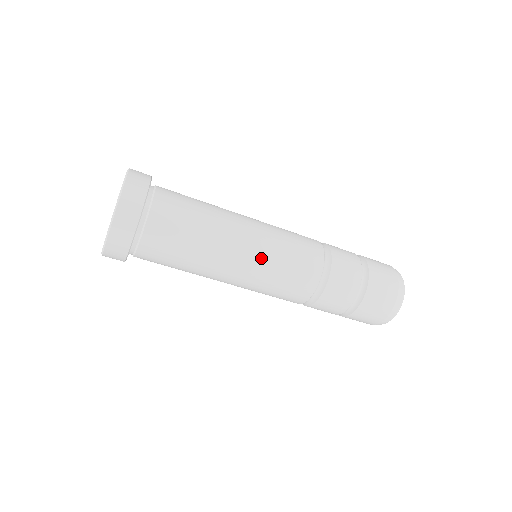
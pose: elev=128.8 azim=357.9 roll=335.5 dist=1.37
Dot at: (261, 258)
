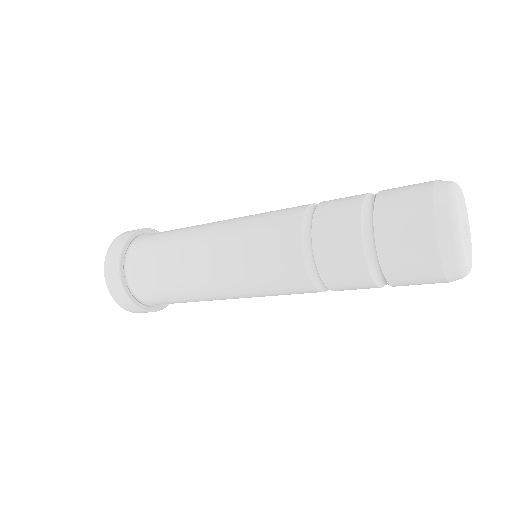
Dot at: (227, 243)
